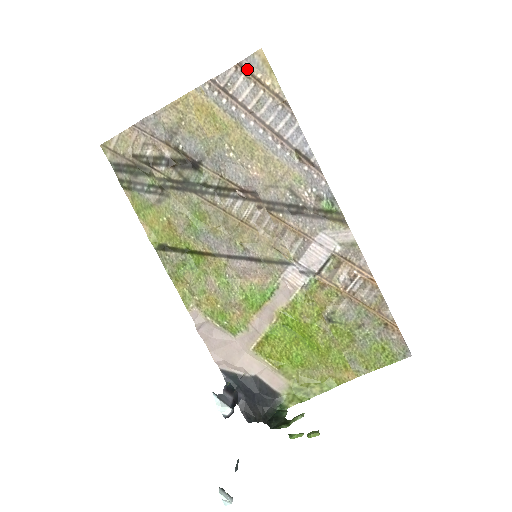
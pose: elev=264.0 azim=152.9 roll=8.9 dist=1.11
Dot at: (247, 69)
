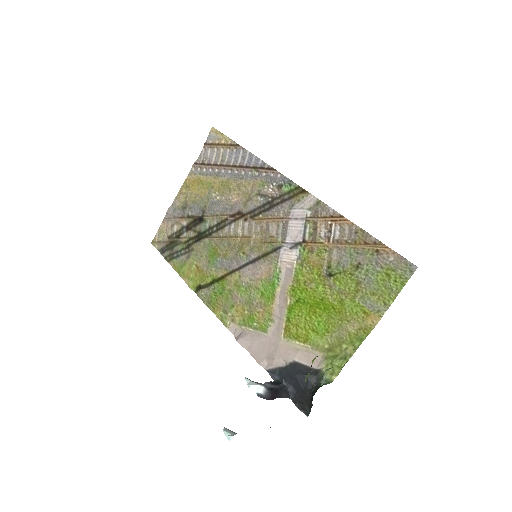
Dot at: (210, 143)
